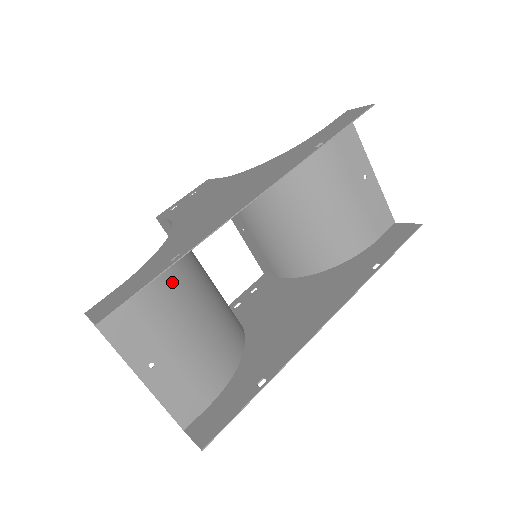
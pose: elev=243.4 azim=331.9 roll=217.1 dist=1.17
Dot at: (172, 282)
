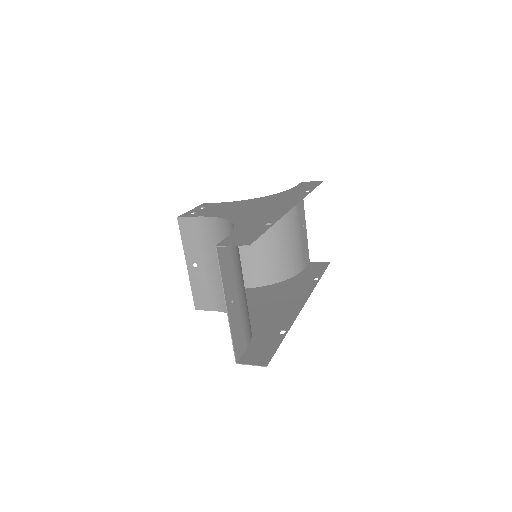
Dot at: occluded
